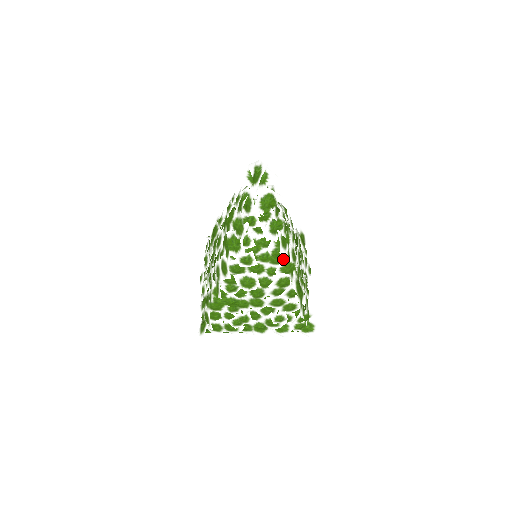
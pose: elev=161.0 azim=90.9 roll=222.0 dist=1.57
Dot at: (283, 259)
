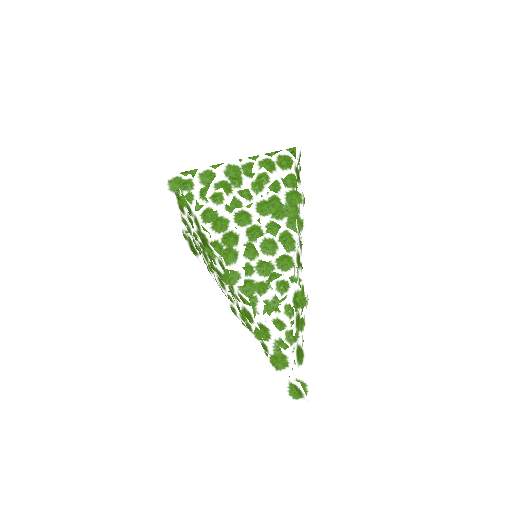
Dot at: occluded
